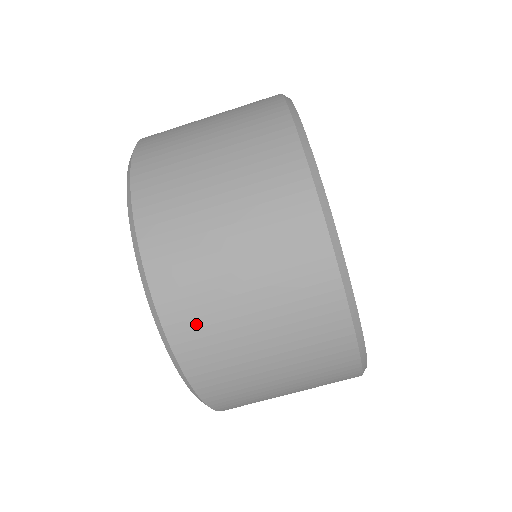
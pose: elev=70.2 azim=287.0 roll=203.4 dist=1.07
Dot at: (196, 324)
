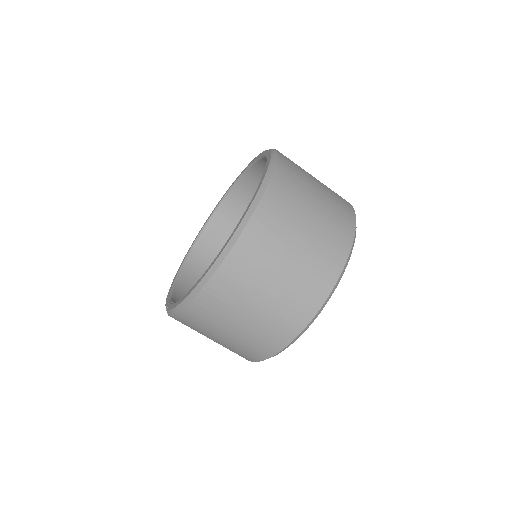
Dot at: (240, 273)
